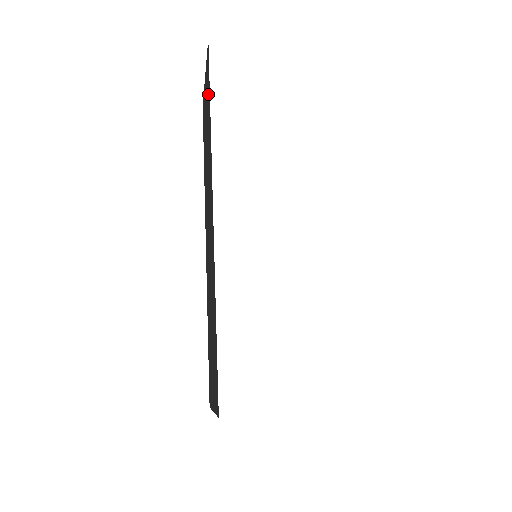
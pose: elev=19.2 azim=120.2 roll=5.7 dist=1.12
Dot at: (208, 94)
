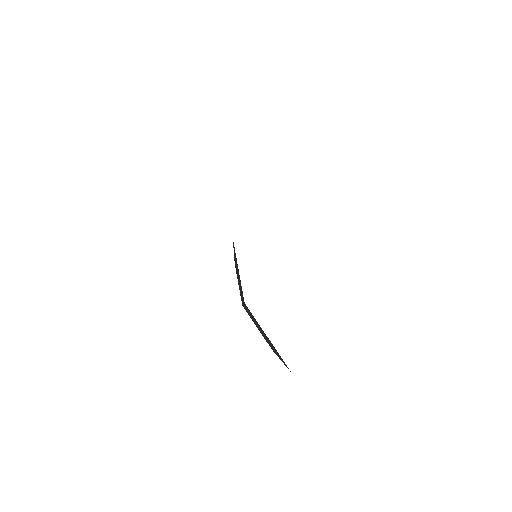
Dot at: occluded
